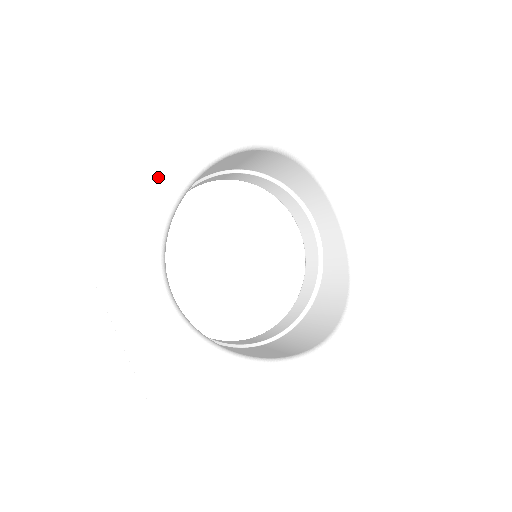
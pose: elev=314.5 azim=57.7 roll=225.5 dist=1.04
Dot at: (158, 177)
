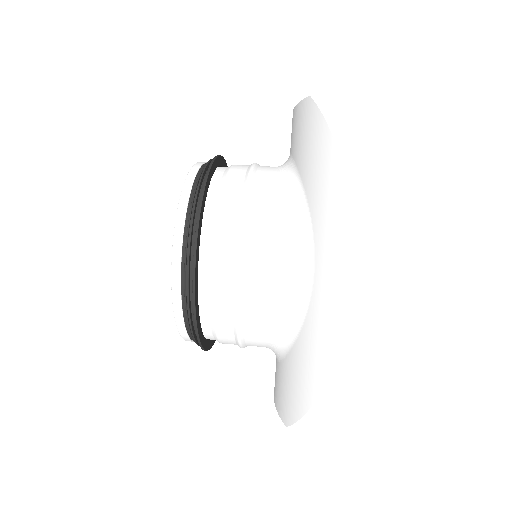
Dot at: (304, 358)
